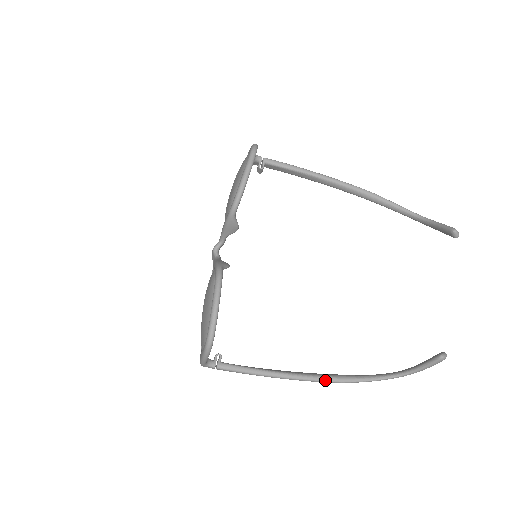
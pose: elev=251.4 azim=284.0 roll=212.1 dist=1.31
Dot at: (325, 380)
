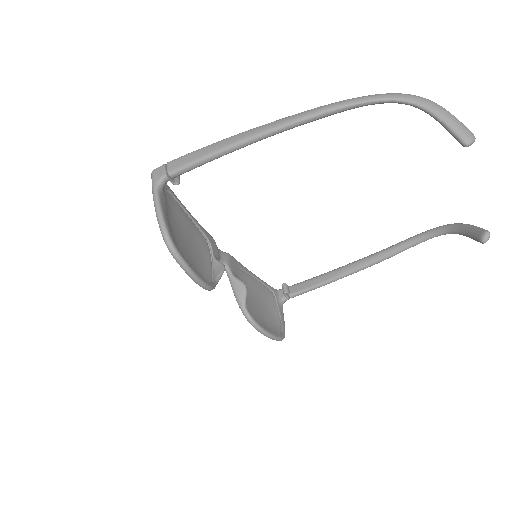
Dot at: occluded
